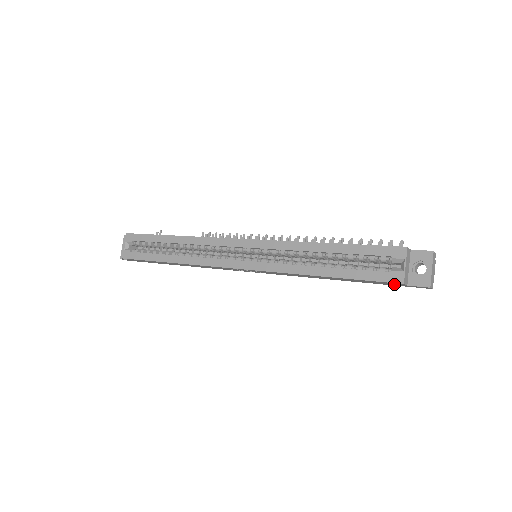
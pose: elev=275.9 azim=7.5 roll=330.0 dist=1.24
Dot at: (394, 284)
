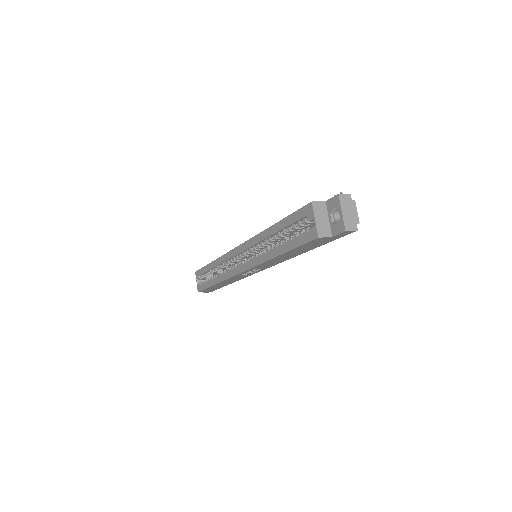
Dot at: (325, 240)
